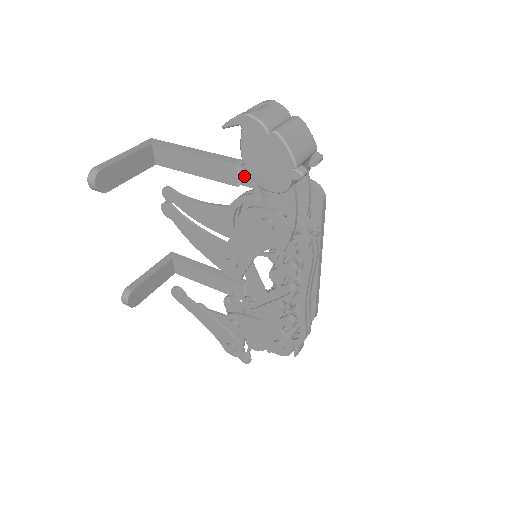
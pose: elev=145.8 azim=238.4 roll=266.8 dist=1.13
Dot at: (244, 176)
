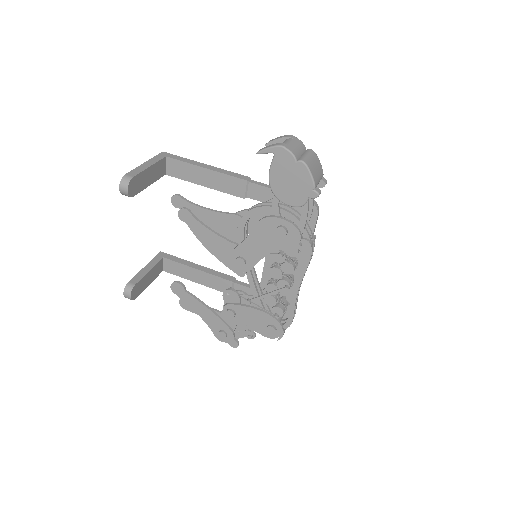
Dot at: (252, 190)
